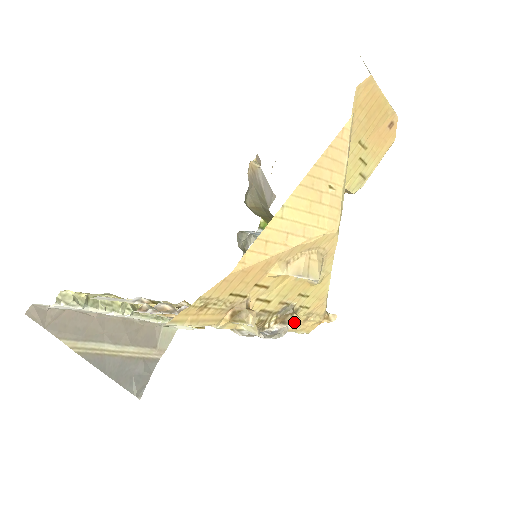
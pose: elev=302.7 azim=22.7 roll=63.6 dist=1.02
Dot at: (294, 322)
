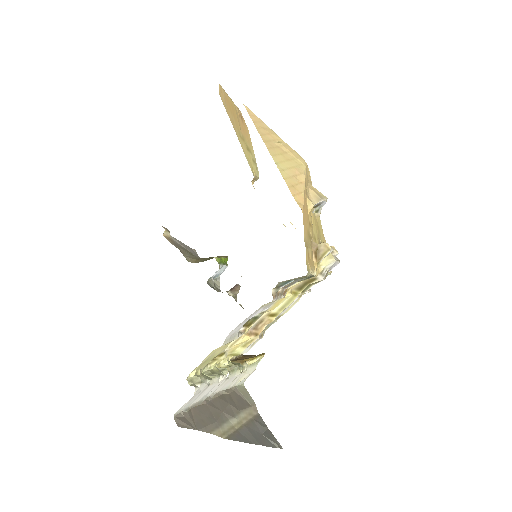
Dot at: occluded
